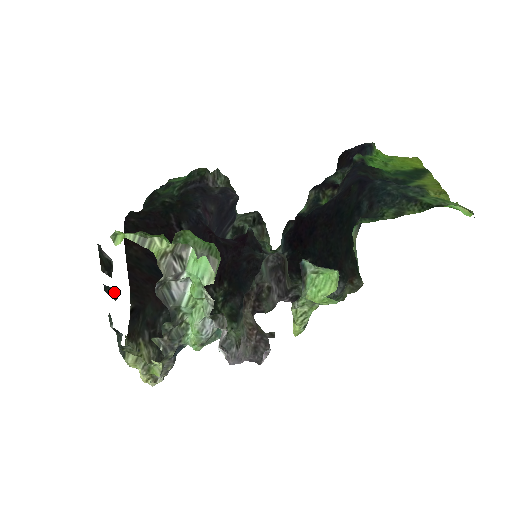
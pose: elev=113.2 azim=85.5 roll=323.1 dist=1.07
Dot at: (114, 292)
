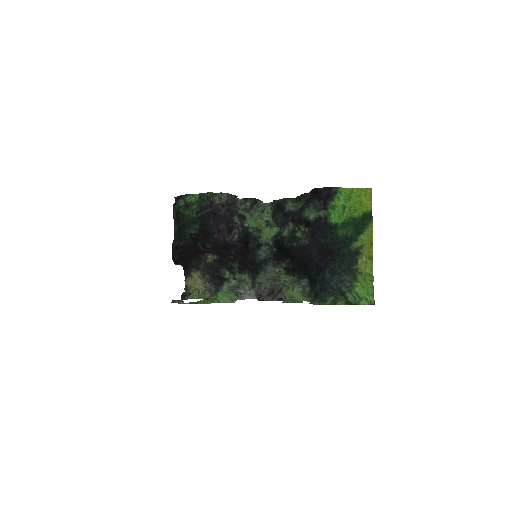
Dot at: (182, 301)
